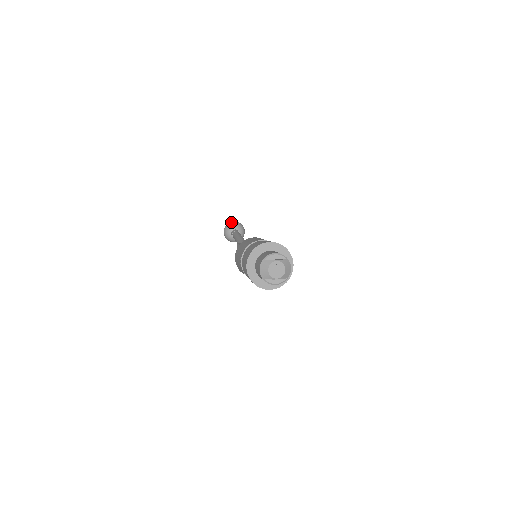
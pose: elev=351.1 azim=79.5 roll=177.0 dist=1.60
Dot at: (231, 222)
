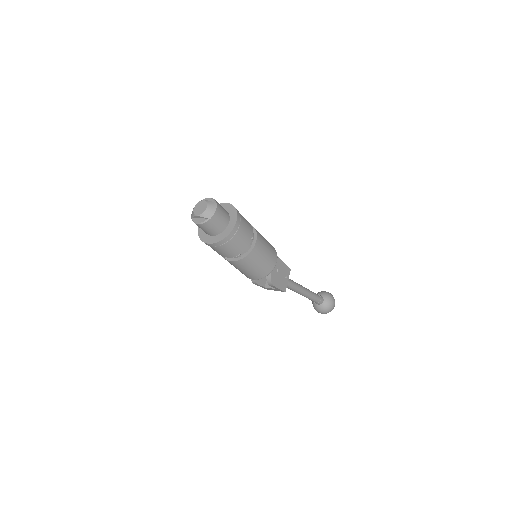
Dot at: (322, 291)
